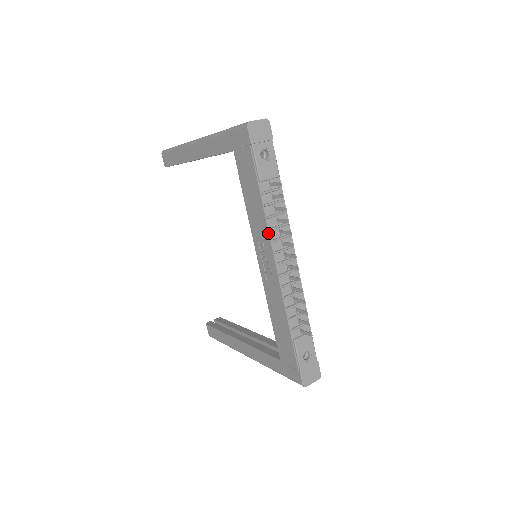
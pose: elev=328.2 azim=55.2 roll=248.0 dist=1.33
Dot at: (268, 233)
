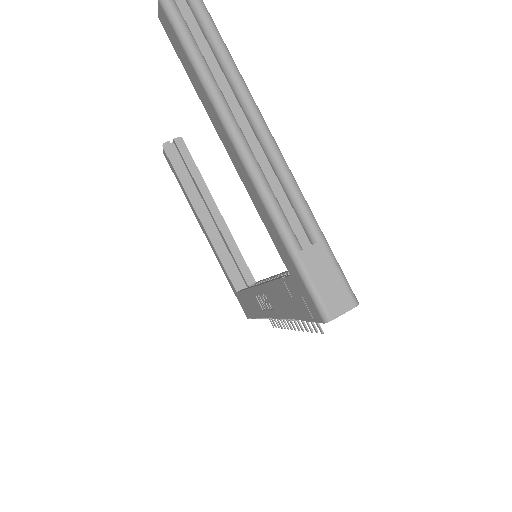
Dot at: (280, 318)
